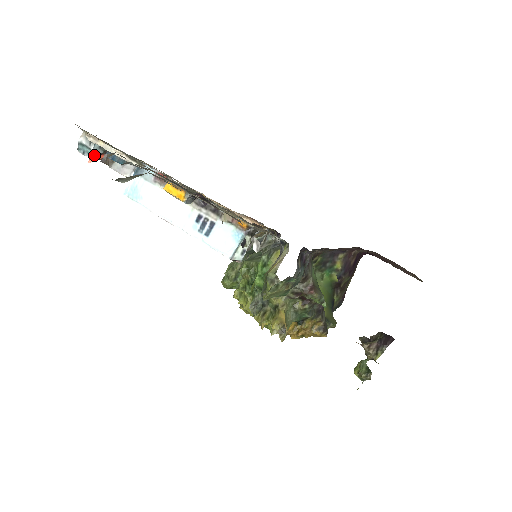
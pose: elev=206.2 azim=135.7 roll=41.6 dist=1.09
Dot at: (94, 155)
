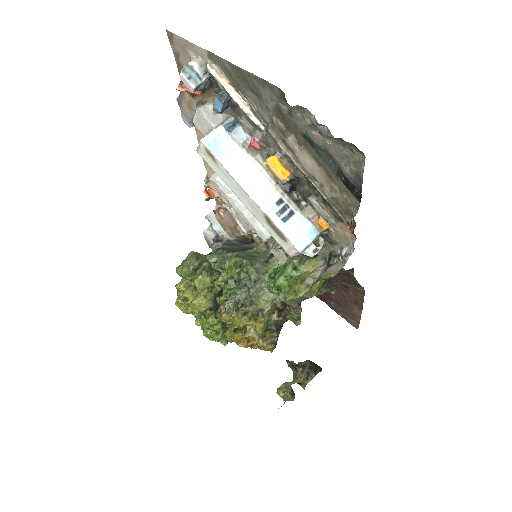
Dot at: (198, 87)
